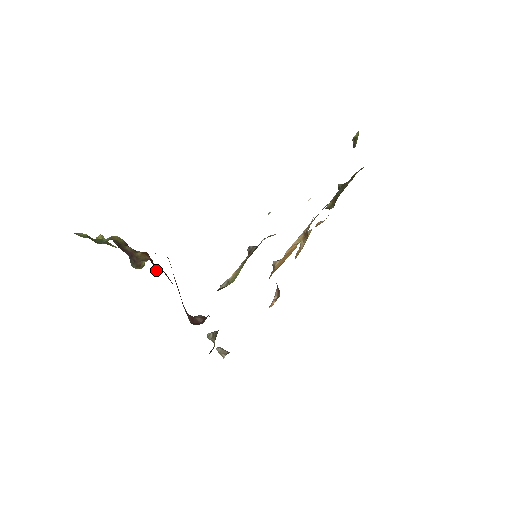
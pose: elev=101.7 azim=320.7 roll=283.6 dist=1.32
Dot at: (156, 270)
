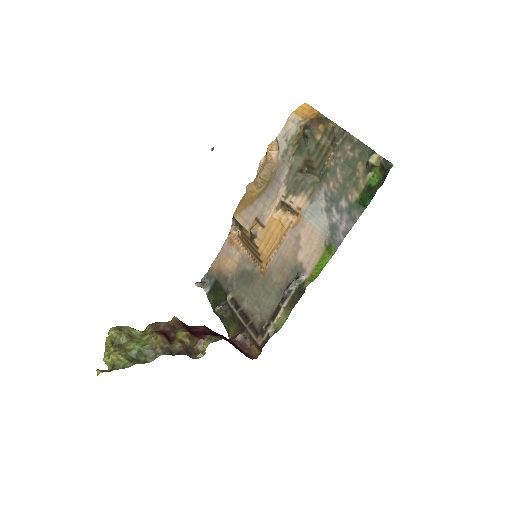
Dot at: (190, 327)
